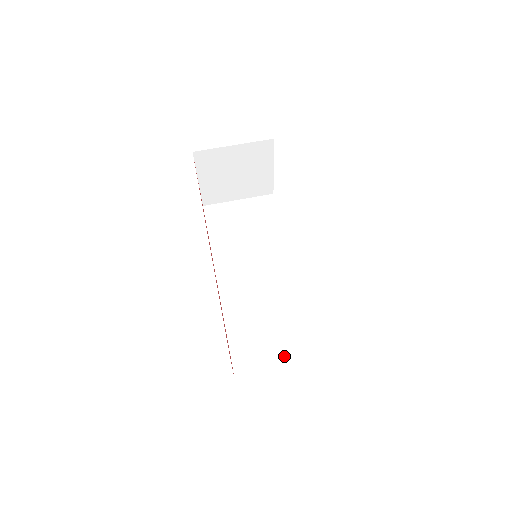
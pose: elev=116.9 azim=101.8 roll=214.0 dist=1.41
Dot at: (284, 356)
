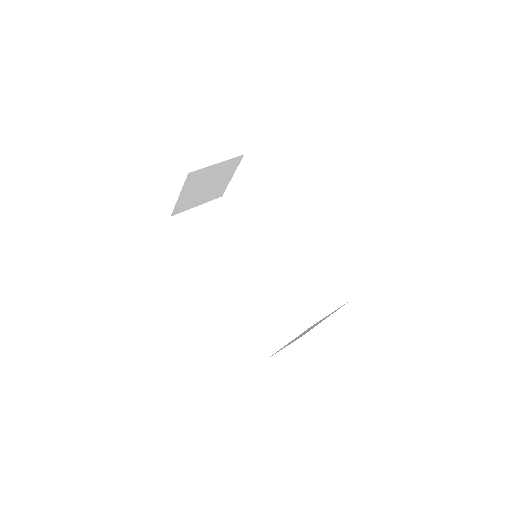
Dot at: (287, 328)
